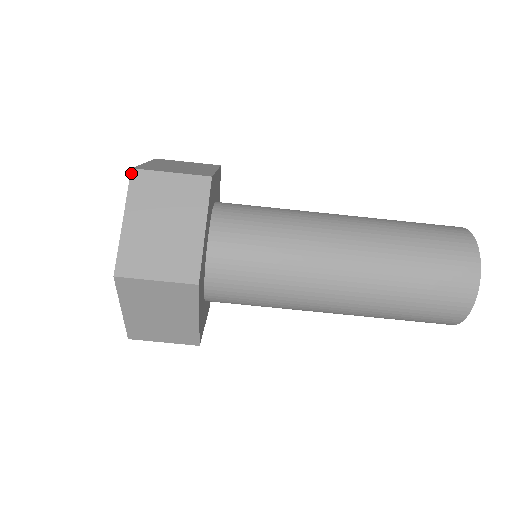
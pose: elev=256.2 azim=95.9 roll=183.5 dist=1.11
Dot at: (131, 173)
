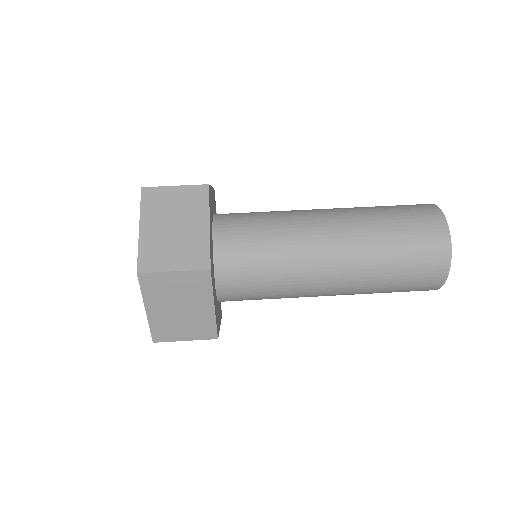
Dot at: (141, 191)
